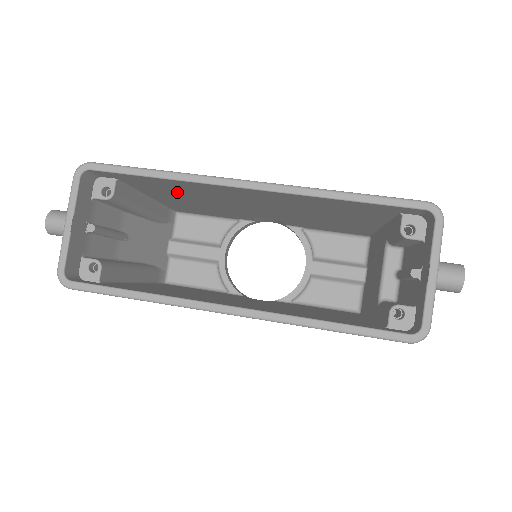
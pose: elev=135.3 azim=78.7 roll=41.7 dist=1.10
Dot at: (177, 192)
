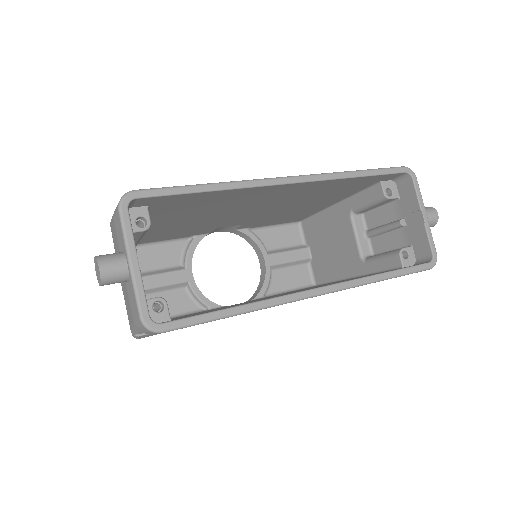
Dot at: (192, 210)
